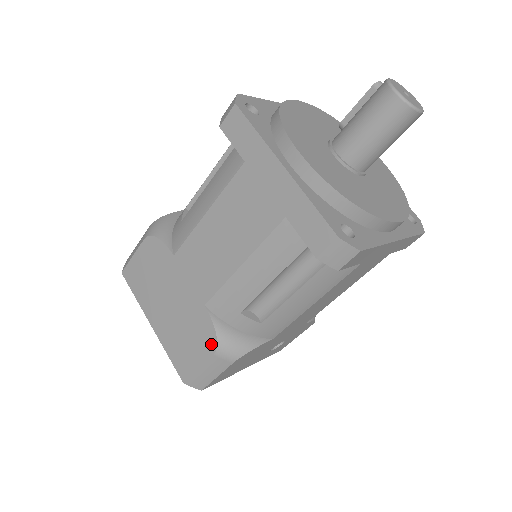
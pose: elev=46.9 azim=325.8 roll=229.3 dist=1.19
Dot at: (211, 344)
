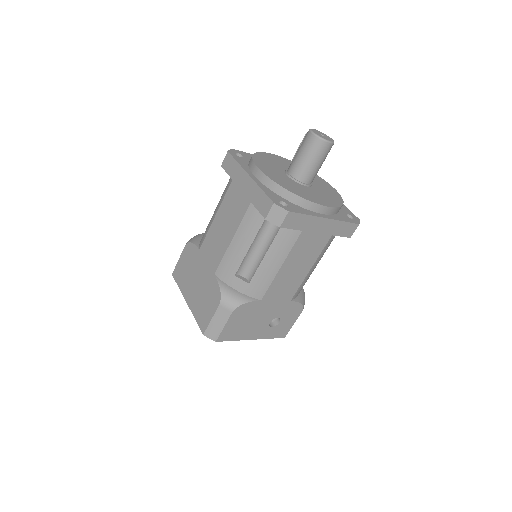
Dot at: (218, 298)
